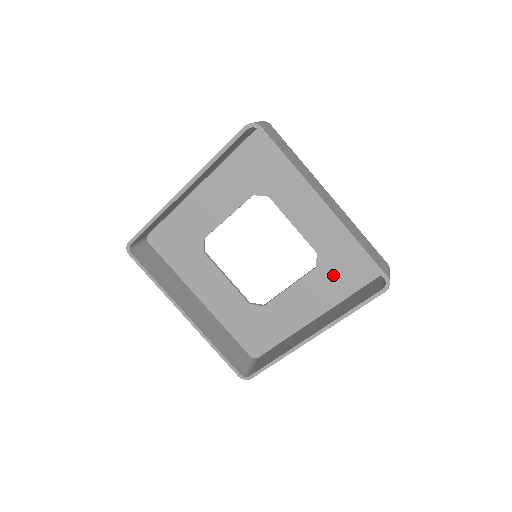
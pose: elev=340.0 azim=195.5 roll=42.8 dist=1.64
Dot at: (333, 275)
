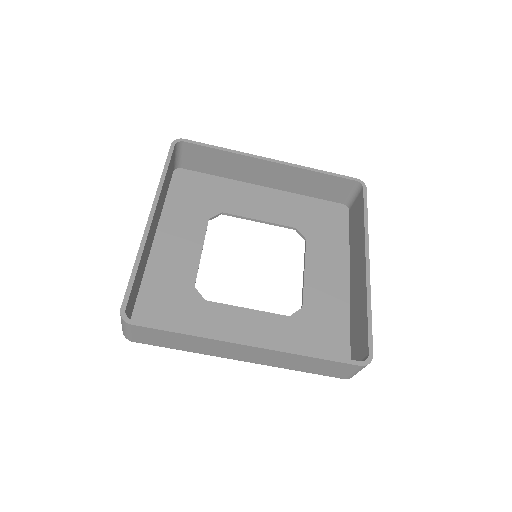
Dot at: (298, 336)
